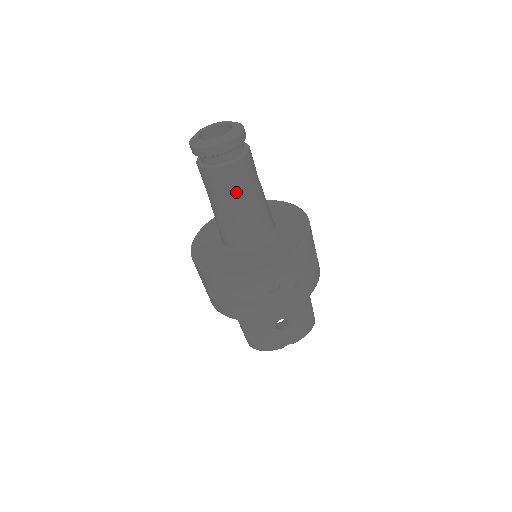
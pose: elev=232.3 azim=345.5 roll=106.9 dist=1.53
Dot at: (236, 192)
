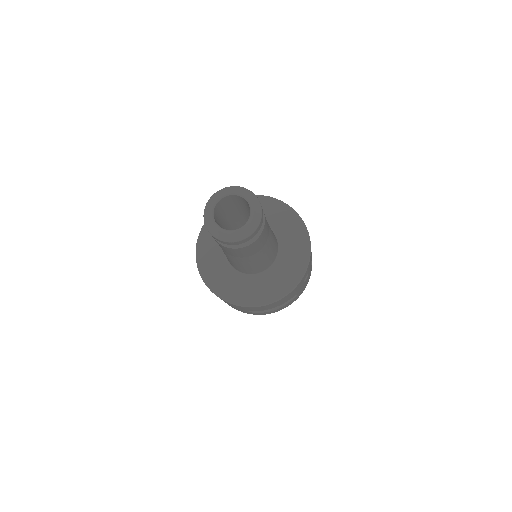
Dot at: (264, 243)
